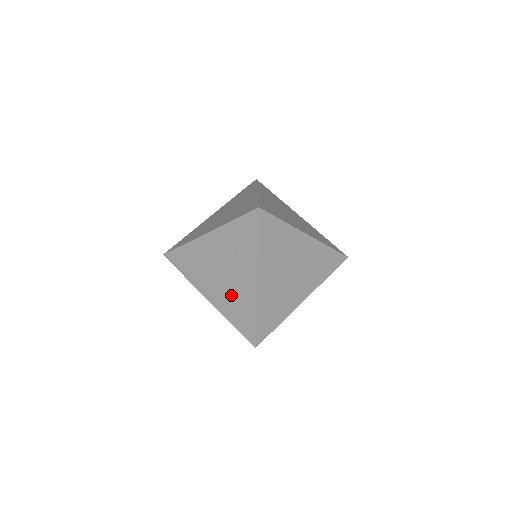
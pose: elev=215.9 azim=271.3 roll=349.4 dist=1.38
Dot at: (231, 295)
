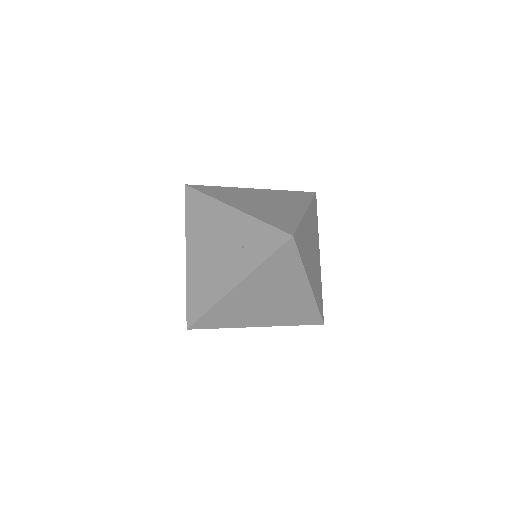
Dot at: (207, 273)
